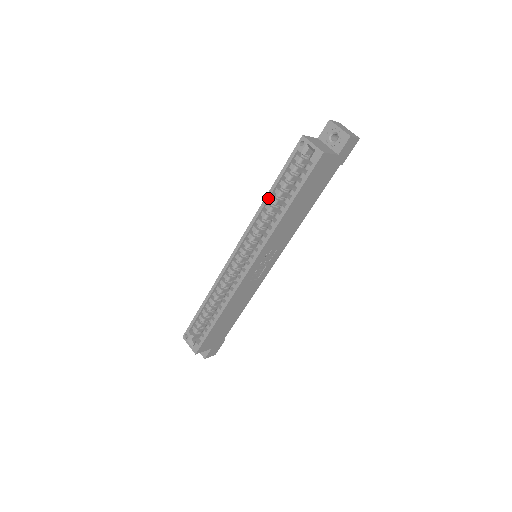
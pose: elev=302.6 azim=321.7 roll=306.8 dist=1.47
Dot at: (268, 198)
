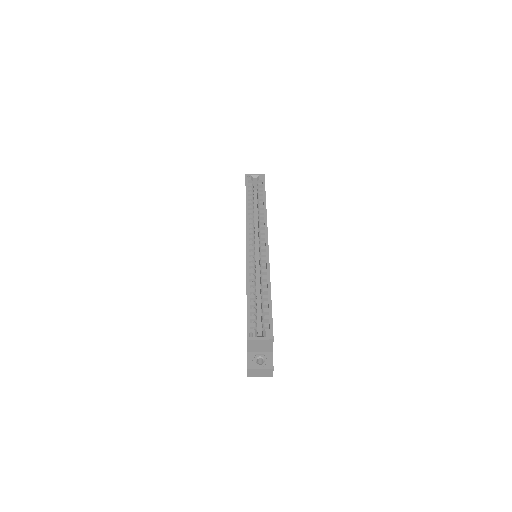
Dot at: occluded
